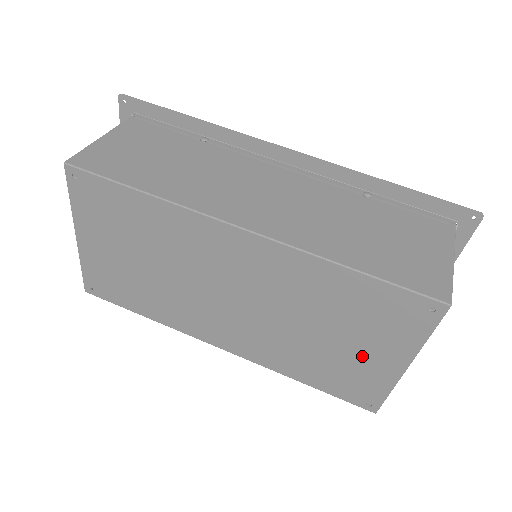
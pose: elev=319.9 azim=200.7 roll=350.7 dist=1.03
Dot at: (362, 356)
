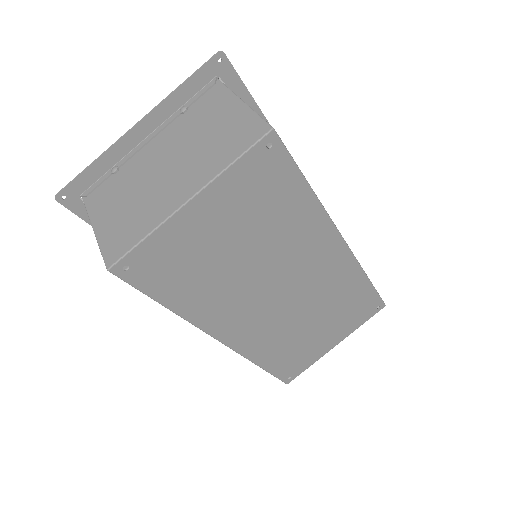
Dot at: (321, 340)
